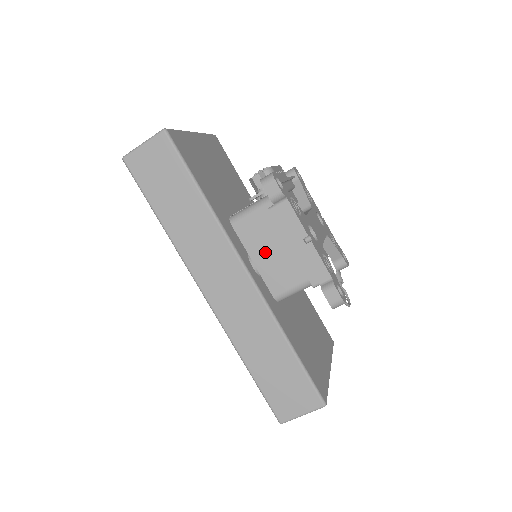
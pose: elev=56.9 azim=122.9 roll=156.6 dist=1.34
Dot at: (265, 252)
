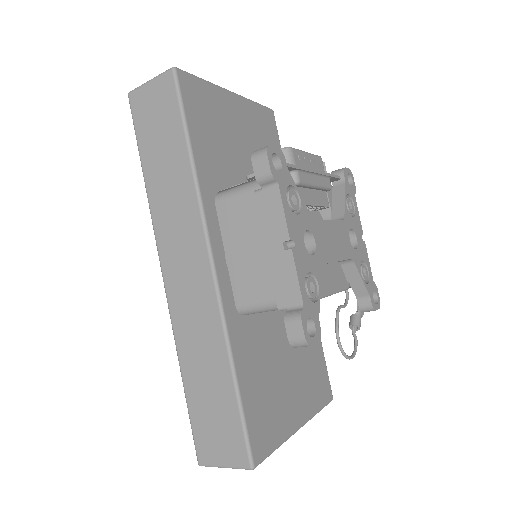
Dot at: (241, 246)
